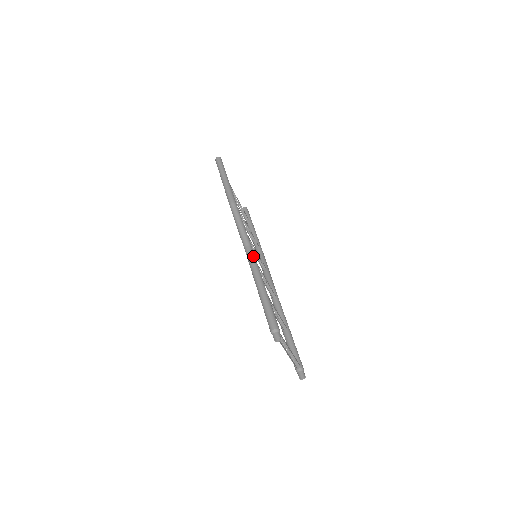
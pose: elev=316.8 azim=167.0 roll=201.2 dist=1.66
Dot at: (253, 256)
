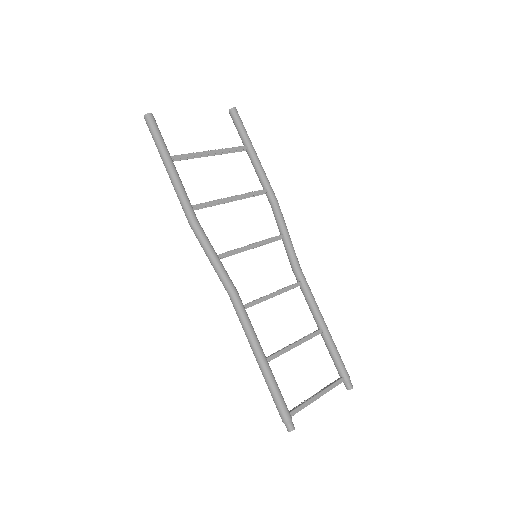
Dot at: (240, 312)
